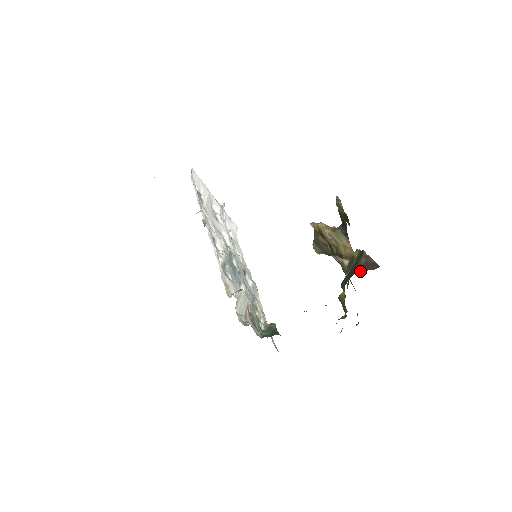
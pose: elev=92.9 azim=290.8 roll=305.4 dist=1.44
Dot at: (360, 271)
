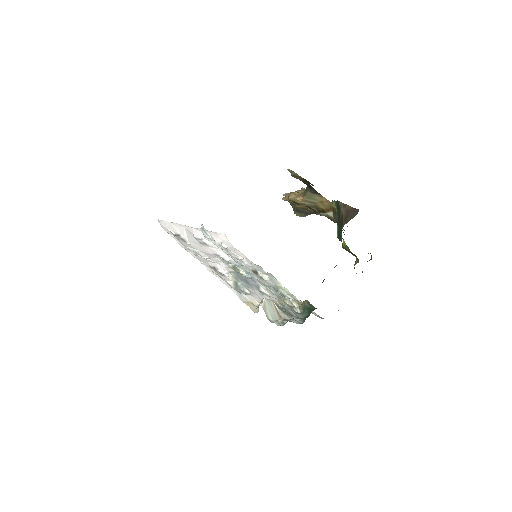
Dot at: (346, 223)
